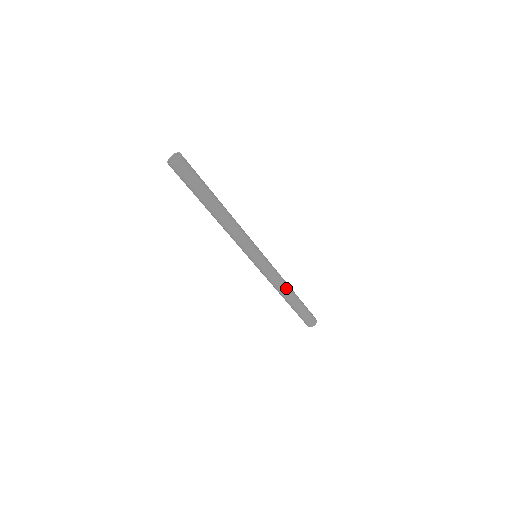
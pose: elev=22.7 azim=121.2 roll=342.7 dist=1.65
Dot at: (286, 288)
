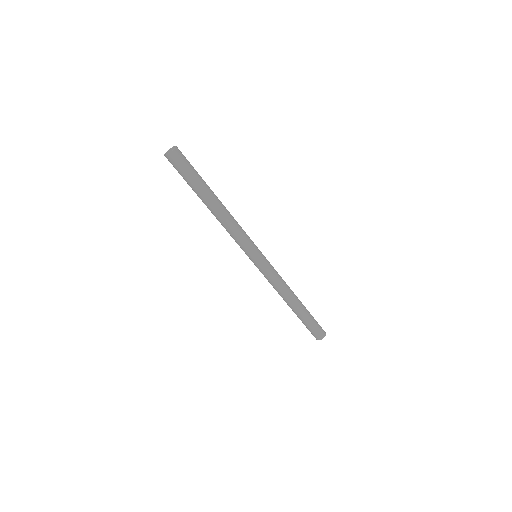
Dot at: (290, 291)
